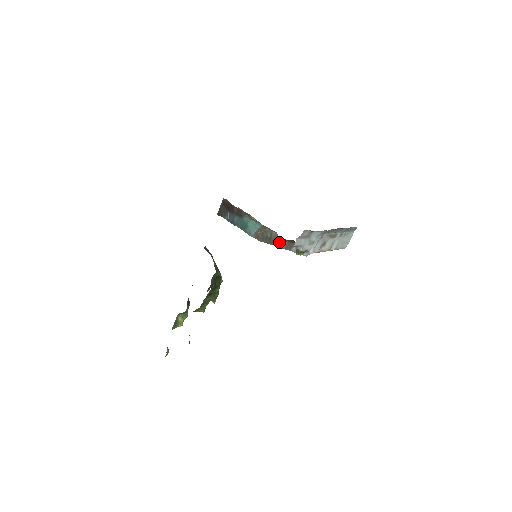
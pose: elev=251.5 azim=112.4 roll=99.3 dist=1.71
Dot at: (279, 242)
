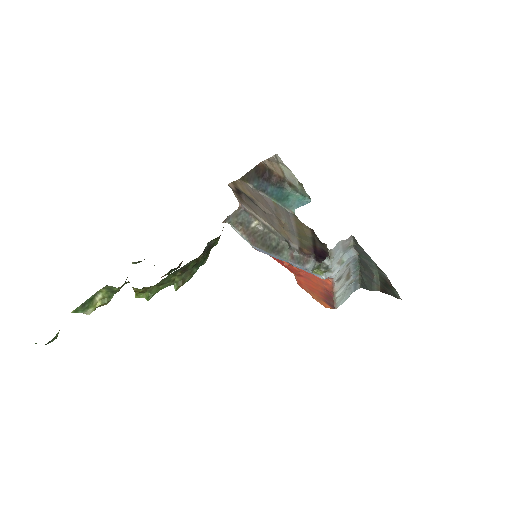
Dot at: (288, 254)
